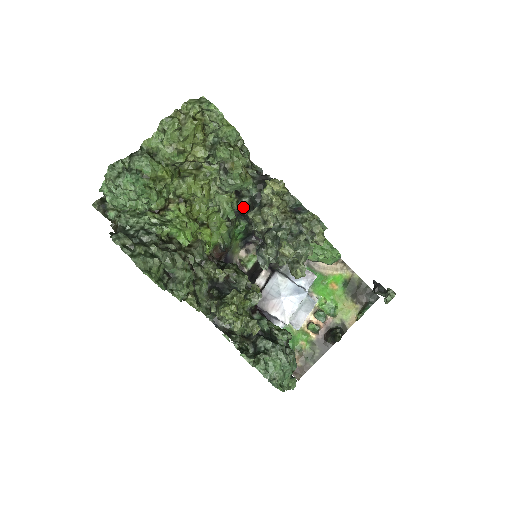
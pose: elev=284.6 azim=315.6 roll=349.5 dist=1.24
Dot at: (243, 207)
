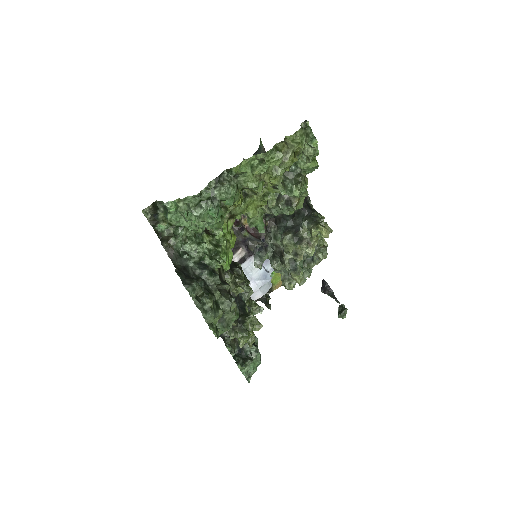
Dot at: (269, 215)
